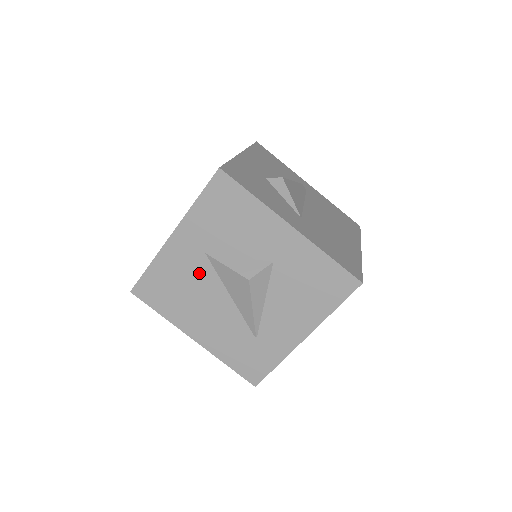
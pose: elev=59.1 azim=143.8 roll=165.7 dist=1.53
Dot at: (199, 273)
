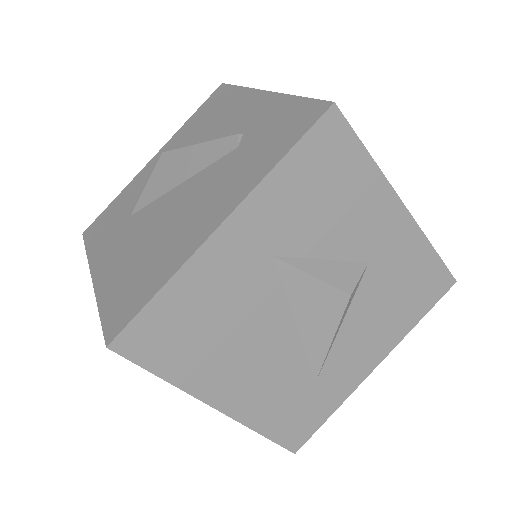
Dot at: (254, 292)
